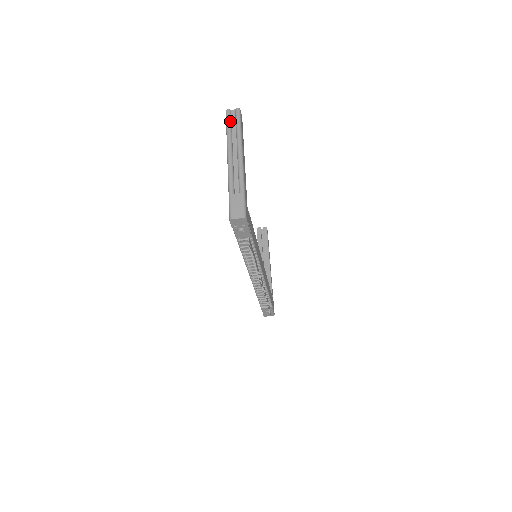
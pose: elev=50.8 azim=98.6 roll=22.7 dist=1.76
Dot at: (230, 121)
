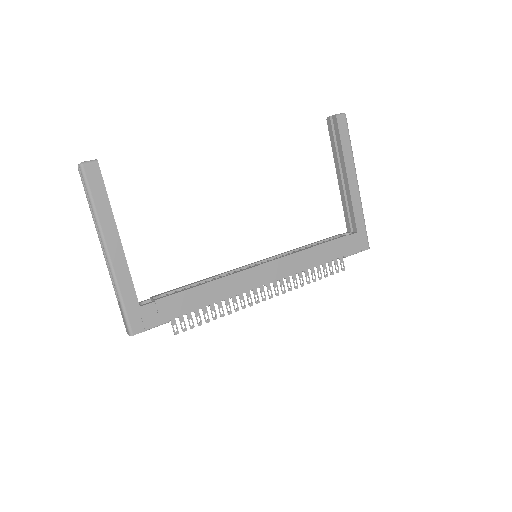
Dot at: (85, 188)
